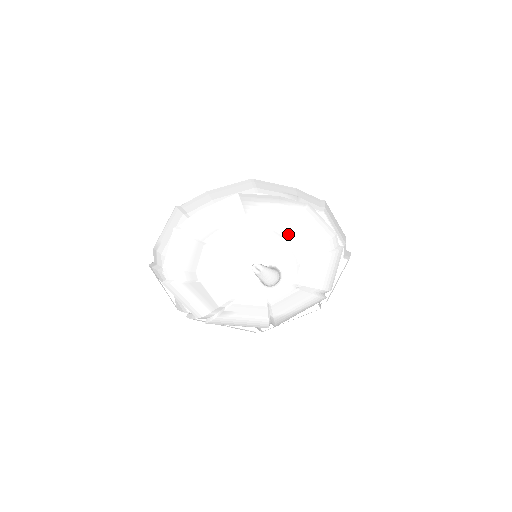
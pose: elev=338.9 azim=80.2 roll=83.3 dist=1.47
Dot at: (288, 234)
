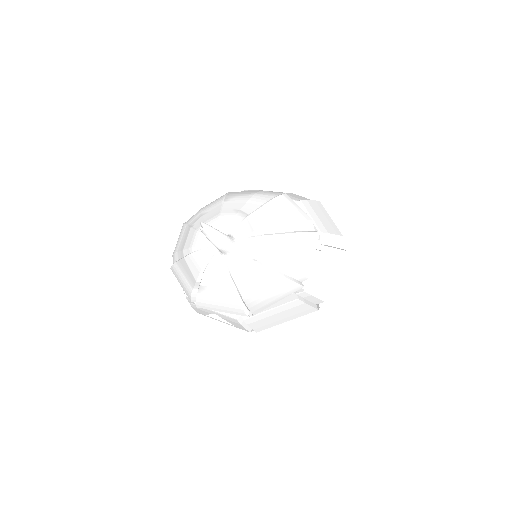
Dot at: (251, 212)
